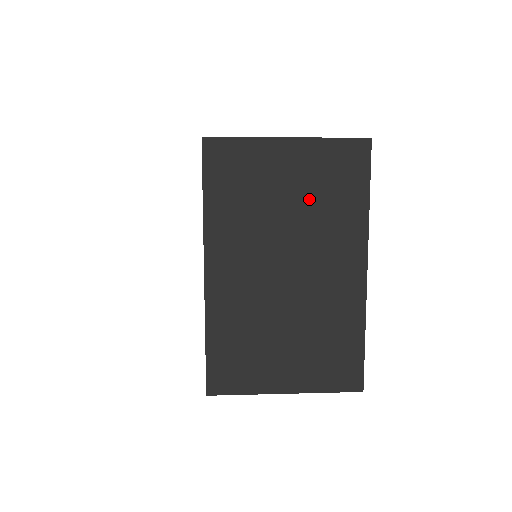
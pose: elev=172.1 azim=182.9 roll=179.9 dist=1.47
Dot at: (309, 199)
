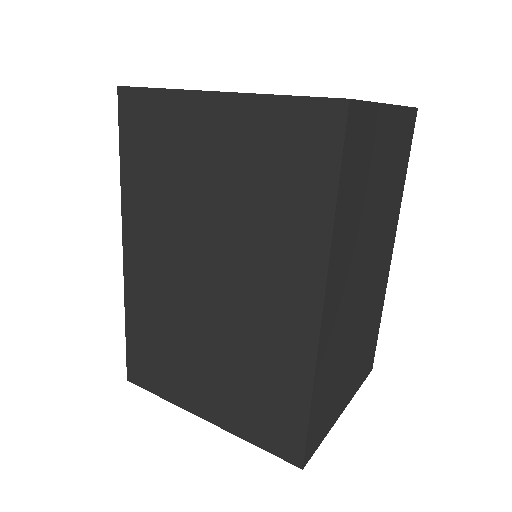
Dot at: (386, 184)
